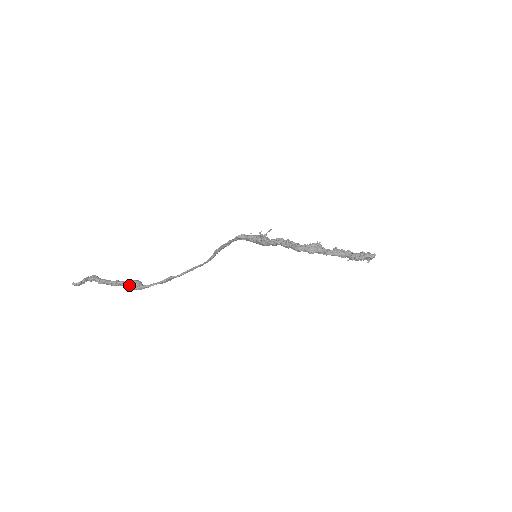
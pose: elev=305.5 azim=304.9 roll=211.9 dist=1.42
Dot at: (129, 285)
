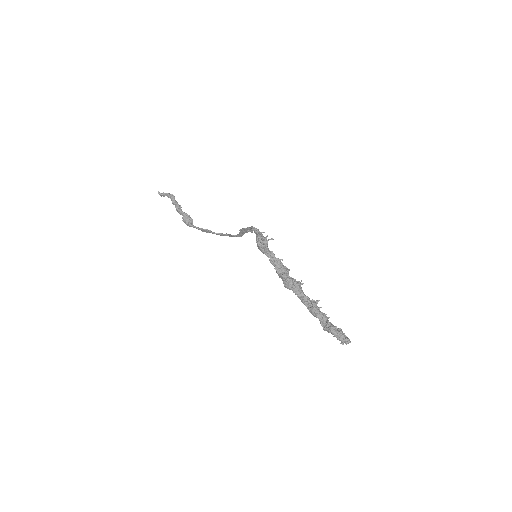
Dot at: (184, 217)
